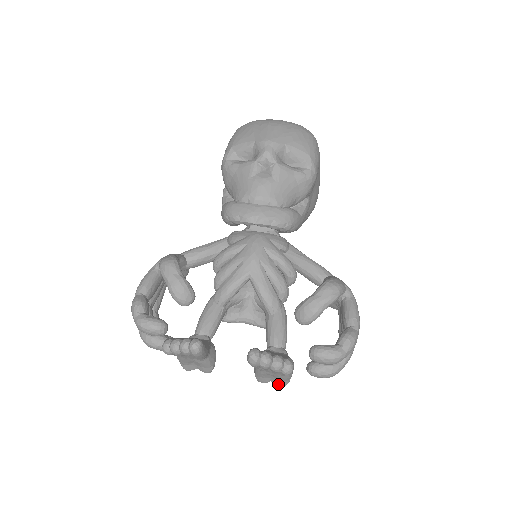
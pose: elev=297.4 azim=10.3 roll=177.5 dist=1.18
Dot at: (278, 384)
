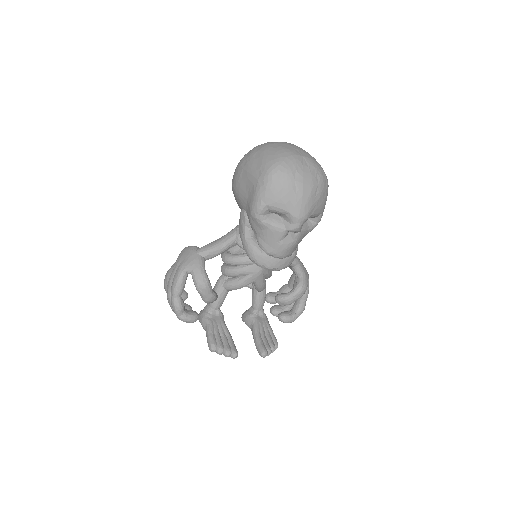
Dot at: occluded
